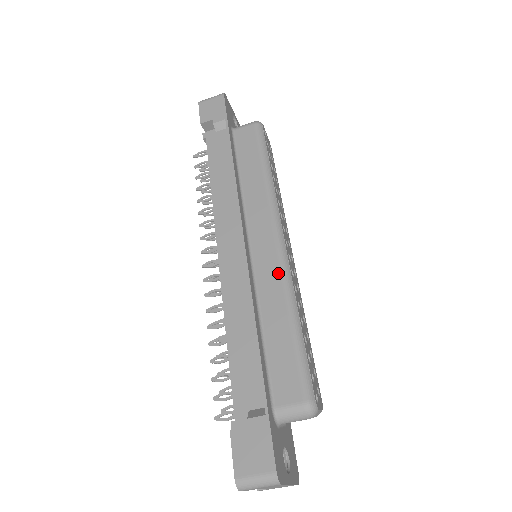
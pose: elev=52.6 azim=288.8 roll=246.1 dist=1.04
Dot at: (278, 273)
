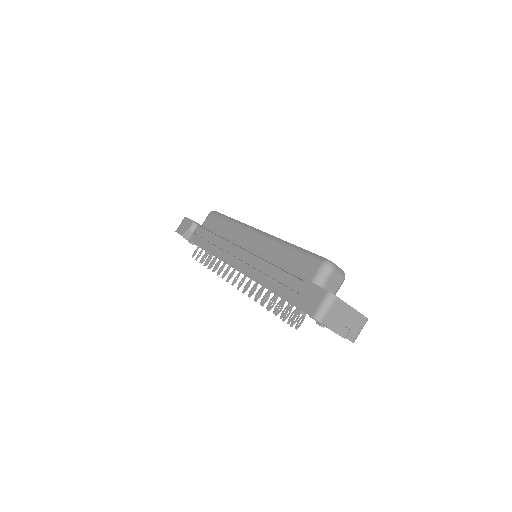
Dot at: (267, 241)
